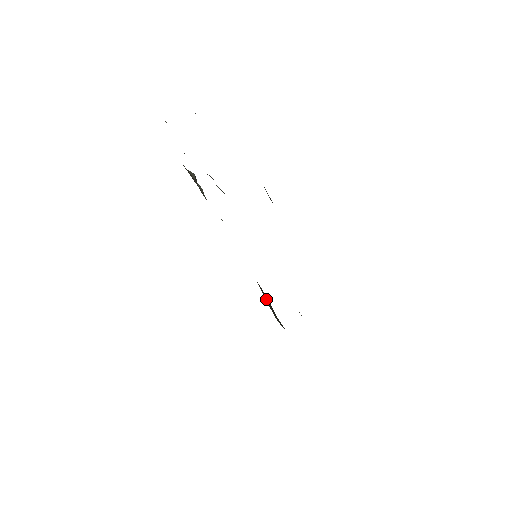
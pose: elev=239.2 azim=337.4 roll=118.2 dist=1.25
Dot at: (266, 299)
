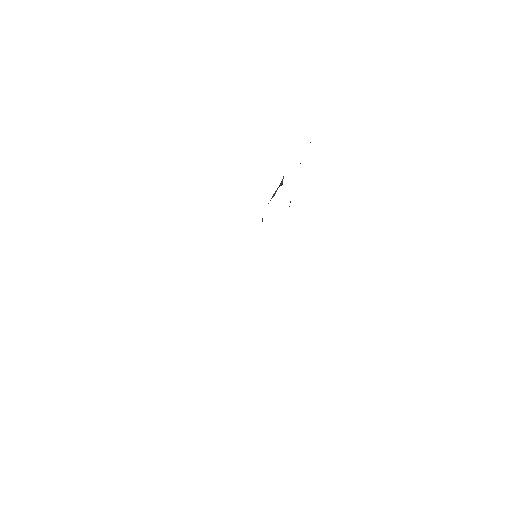
Dot at: occluded
